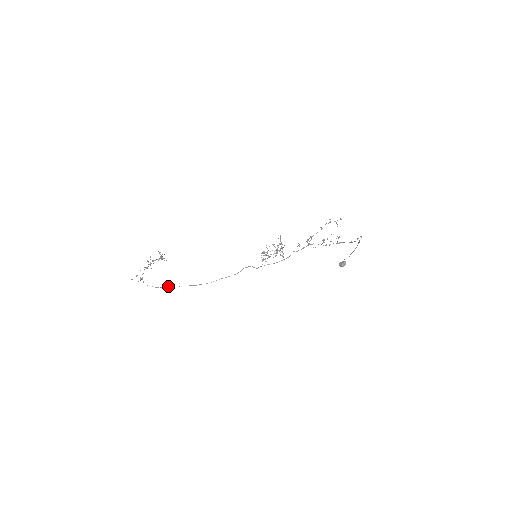
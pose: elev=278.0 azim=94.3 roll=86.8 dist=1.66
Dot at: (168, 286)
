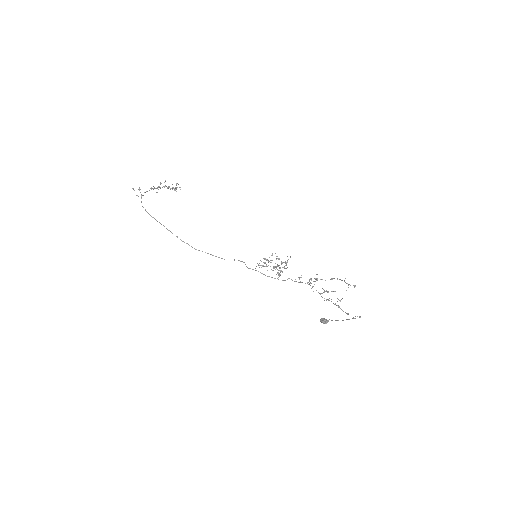
Dot at: occluded
